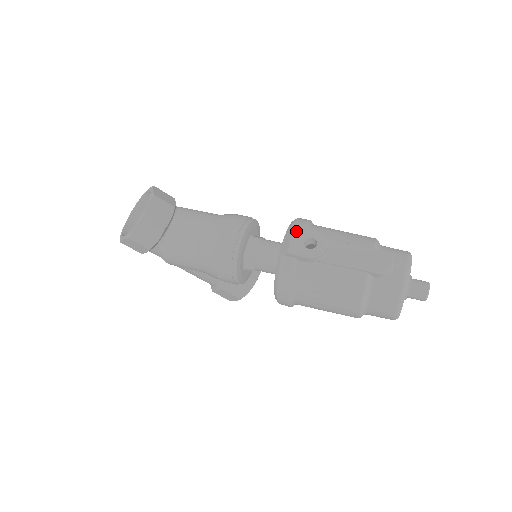
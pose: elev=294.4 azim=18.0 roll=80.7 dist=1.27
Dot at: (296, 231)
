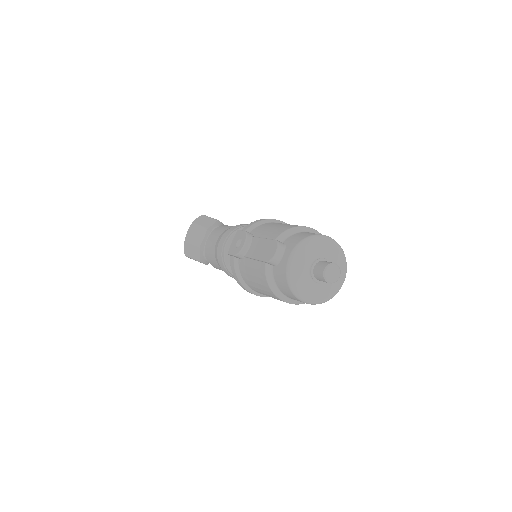
Dot at: (236, 234)
